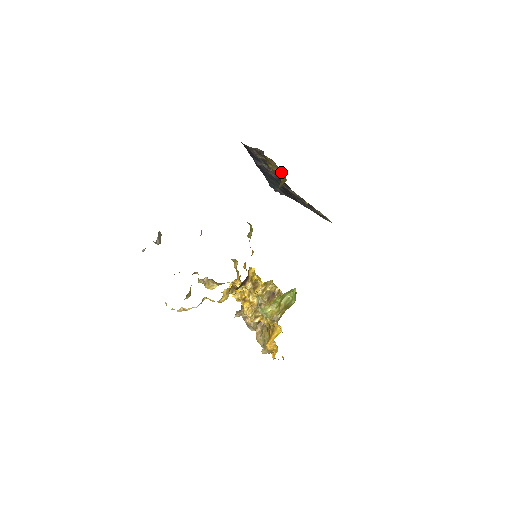
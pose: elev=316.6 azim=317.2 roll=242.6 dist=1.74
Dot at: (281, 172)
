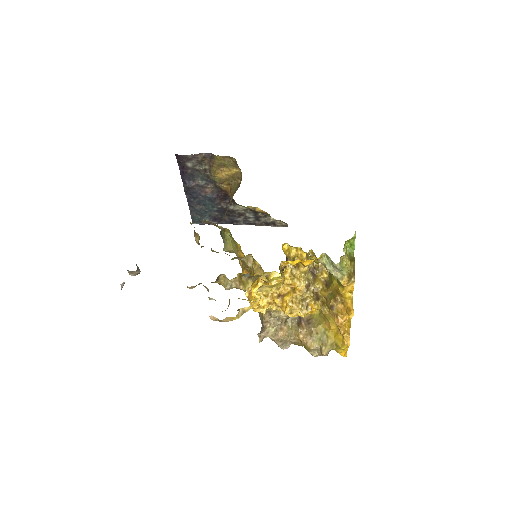
Dot at: (234, 173)
